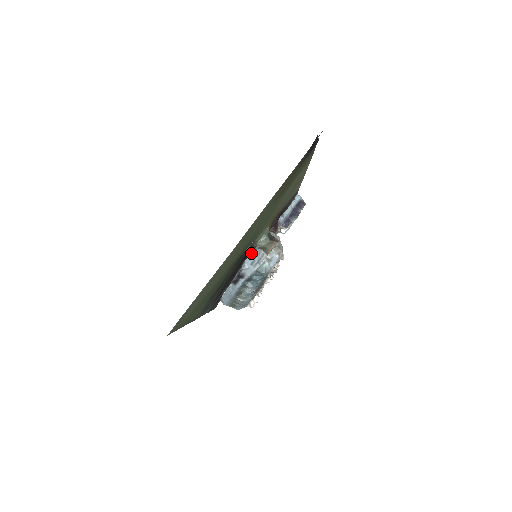
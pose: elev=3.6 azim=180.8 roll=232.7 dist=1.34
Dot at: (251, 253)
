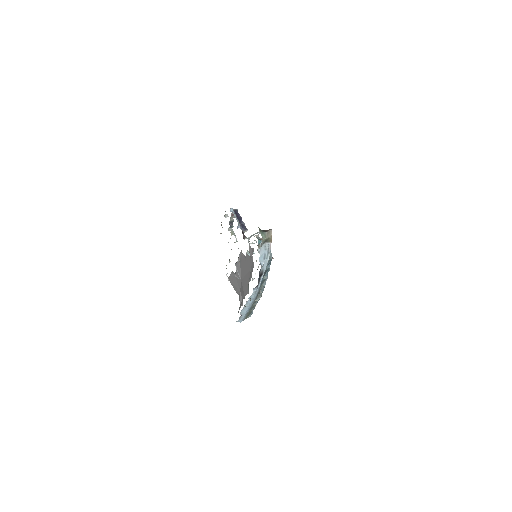
Dot at: (260, 252)
